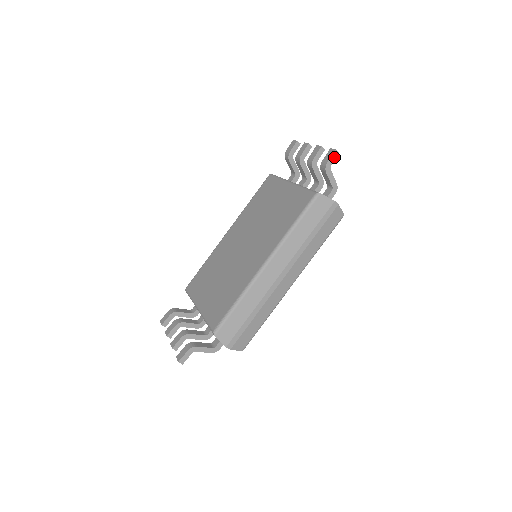
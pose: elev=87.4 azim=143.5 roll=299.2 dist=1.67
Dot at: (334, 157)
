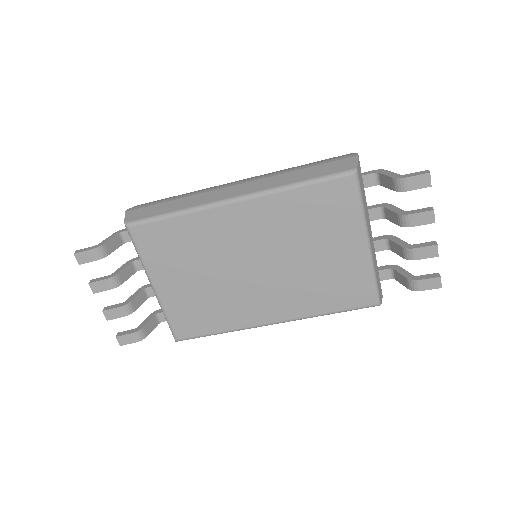
Dot at: (431, 287)
